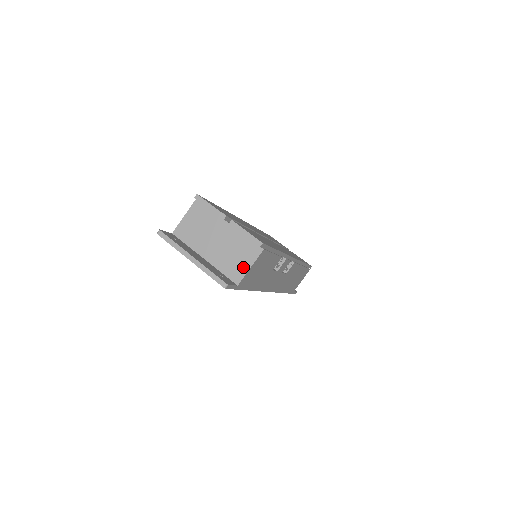
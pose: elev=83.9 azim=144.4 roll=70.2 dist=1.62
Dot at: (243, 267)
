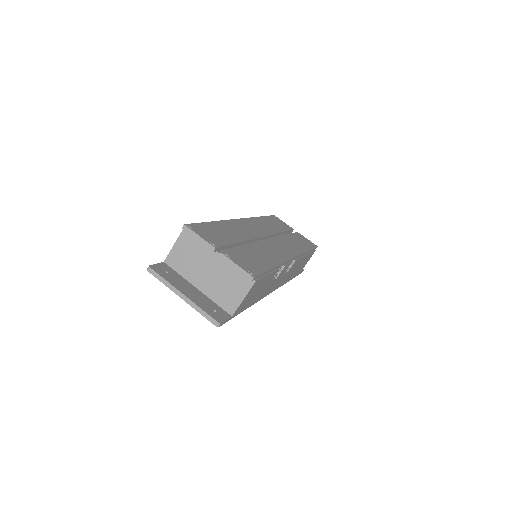
Dot at: (236, 298)
